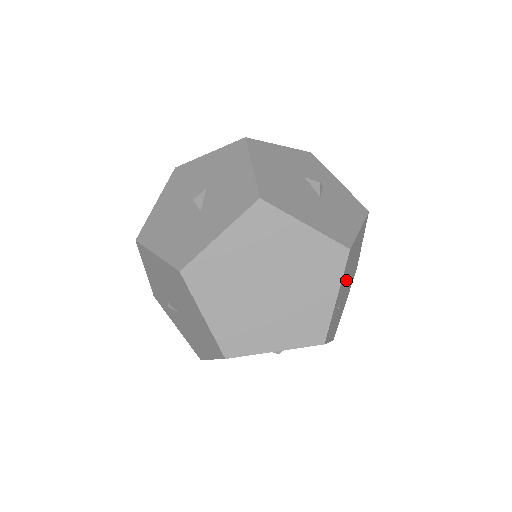
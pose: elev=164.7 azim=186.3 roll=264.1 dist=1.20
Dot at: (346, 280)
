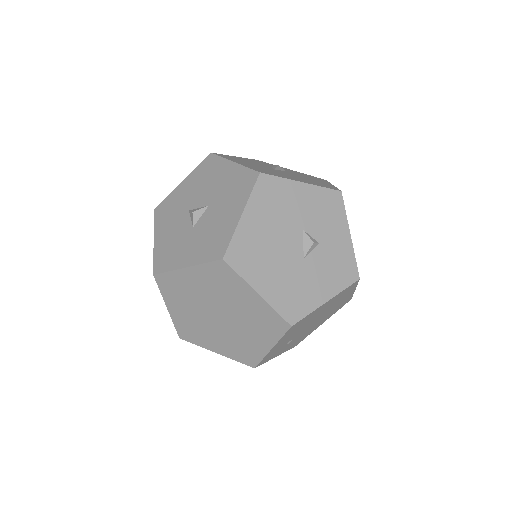
Dot at: (303, 327)
